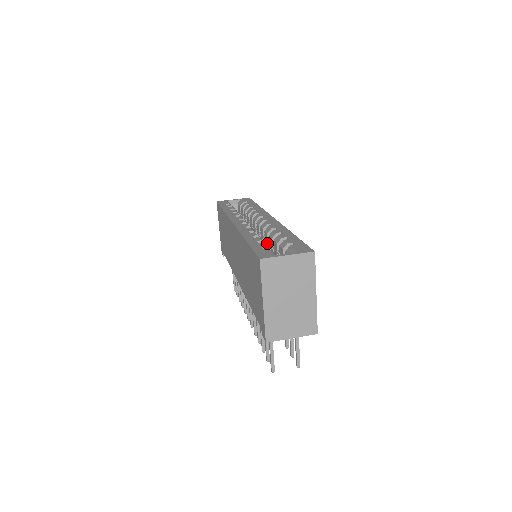
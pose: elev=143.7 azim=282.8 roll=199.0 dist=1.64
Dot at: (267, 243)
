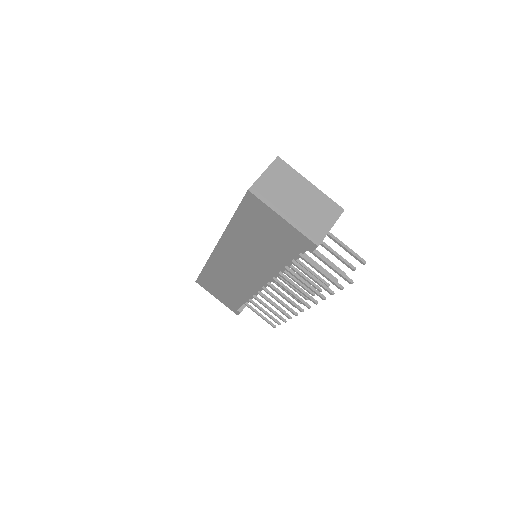
Dot at: occluded
